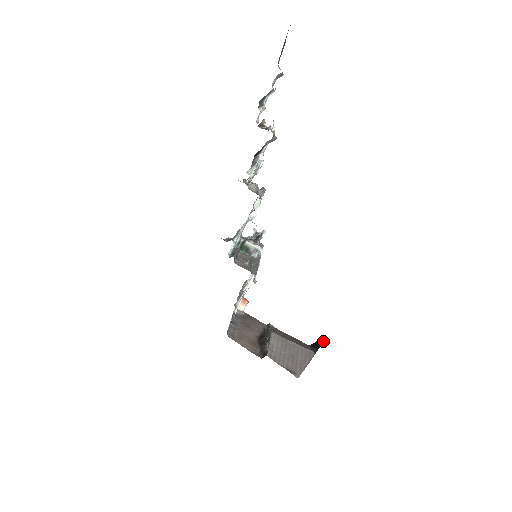
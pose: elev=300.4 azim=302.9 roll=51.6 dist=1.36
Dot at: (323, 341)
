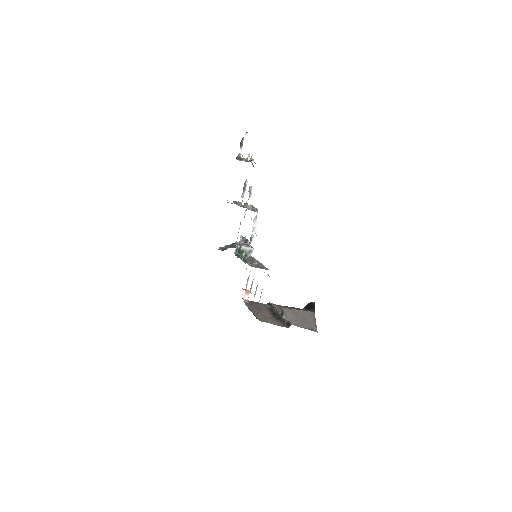
Dot at: (314, 302)
